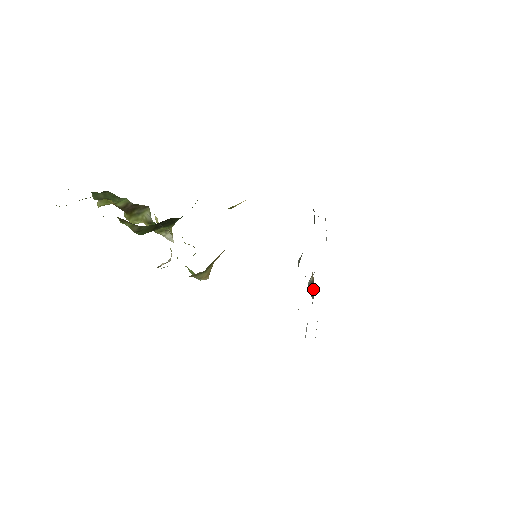
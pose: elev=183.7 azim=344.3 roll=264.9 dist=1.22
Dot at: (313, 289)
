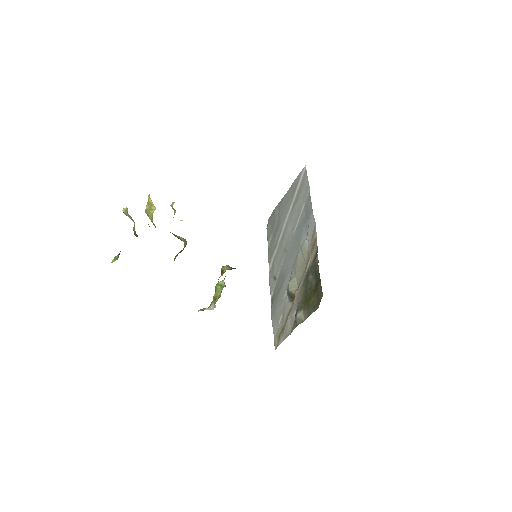
Dot at: (292, 297)
